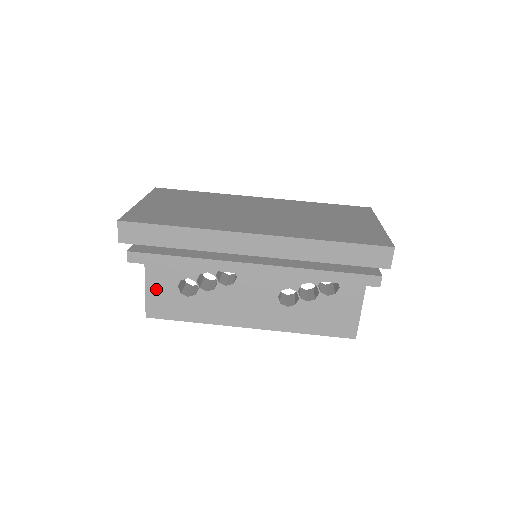
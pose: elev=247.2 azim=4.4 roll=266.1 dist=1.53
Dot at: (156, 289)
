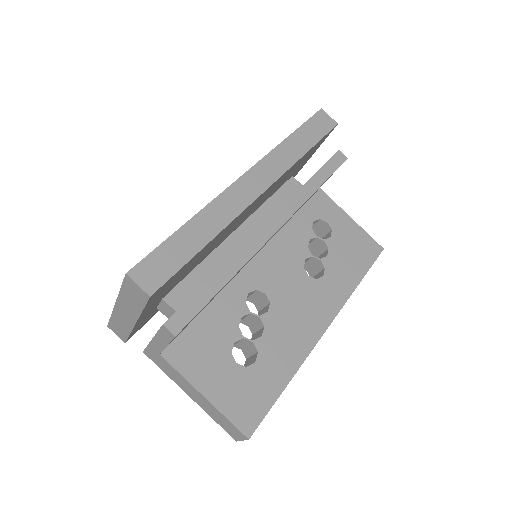
Dot at: (222, 392)
